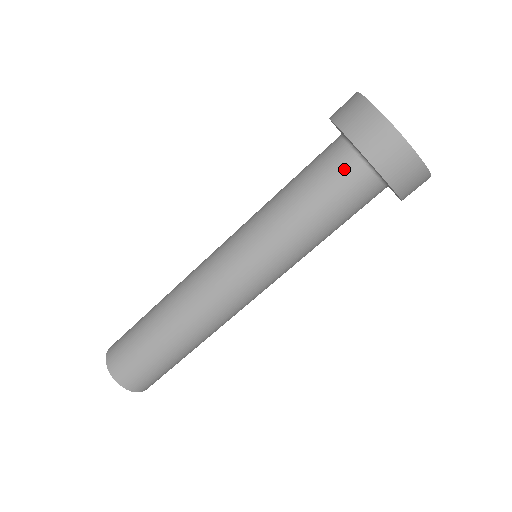
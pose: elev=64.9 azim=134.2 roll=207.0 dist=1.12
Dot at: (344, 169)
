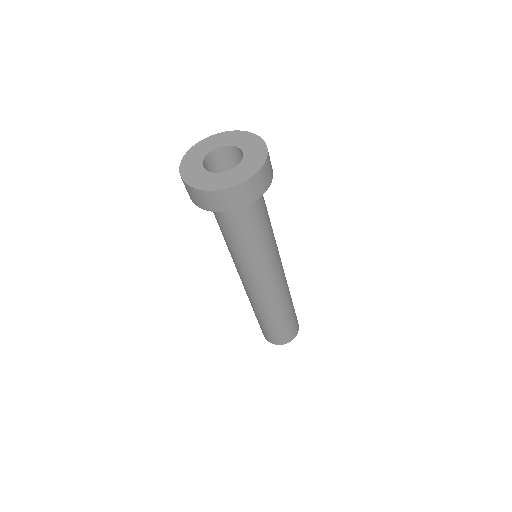
Dot at: occluded
